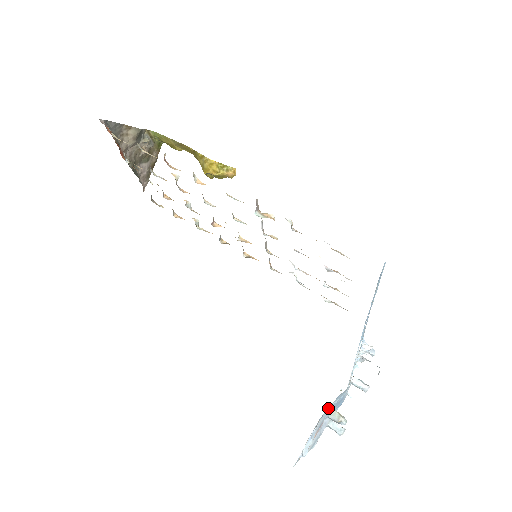
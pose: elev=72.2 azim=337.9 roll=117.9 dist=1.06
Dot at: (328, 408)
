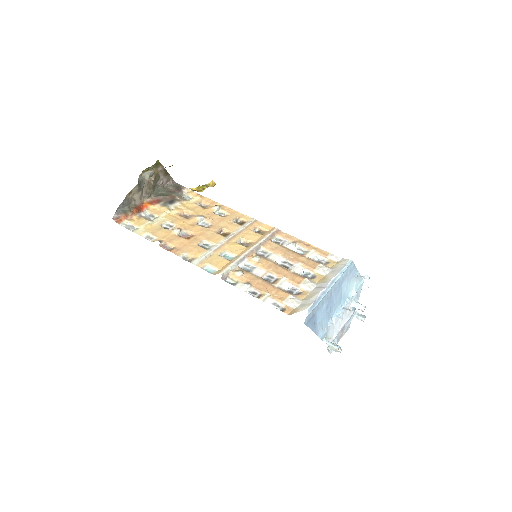
Dot at: occluded
